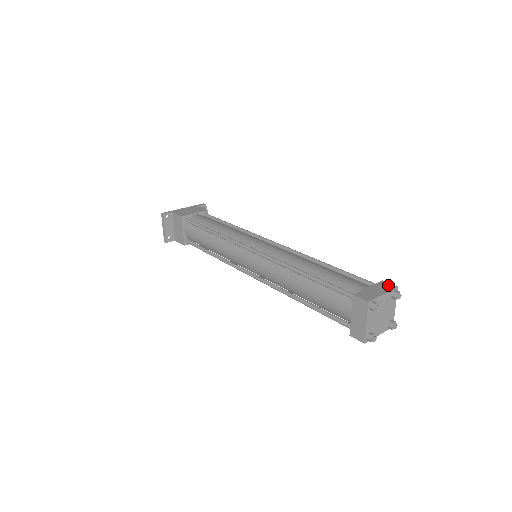
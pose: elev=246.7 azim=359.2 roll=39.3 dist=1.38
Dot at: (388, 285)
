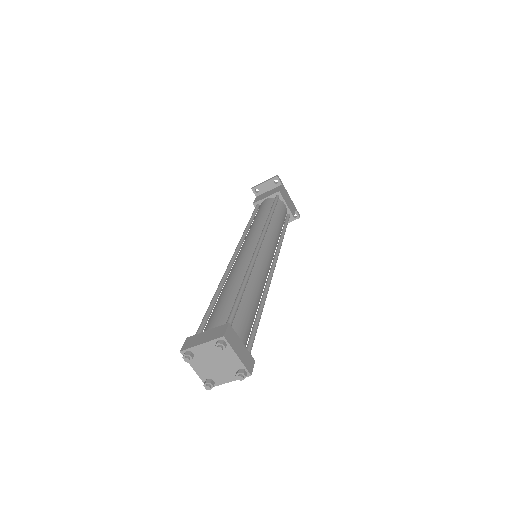
Dot at: (251, 365)
